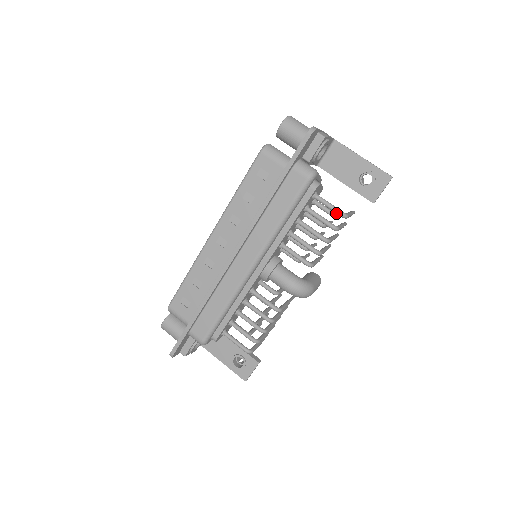
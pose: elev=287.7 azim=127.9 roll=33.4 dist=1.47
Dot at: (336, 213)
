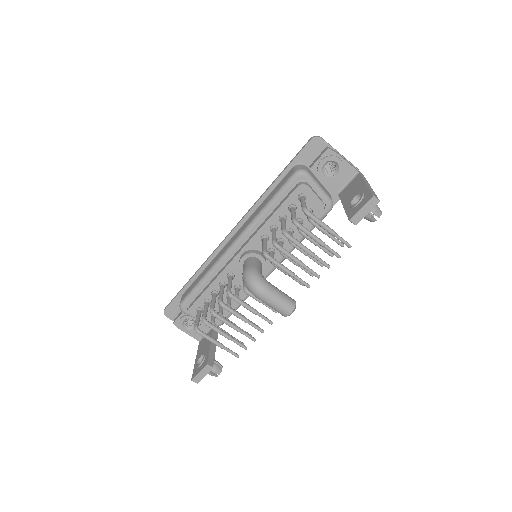
Dot at: (302, 208)
